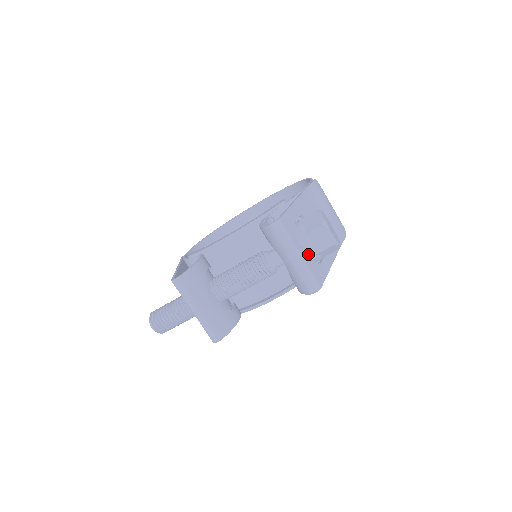
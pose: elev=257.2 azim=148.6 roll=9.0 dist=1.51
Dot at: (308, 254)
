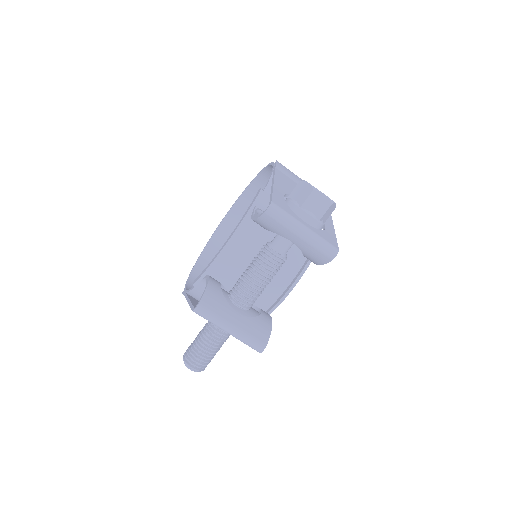
Dot at: (311, 224)
